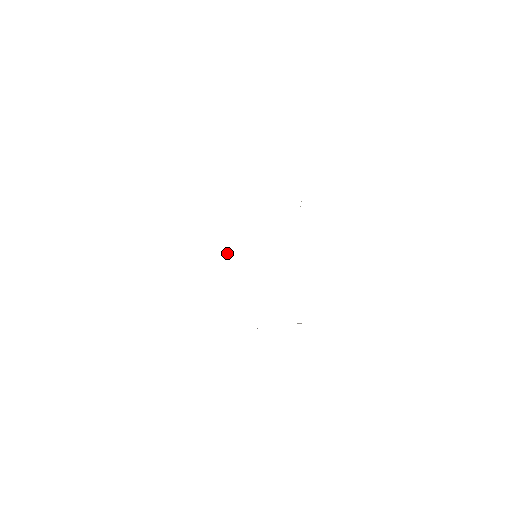
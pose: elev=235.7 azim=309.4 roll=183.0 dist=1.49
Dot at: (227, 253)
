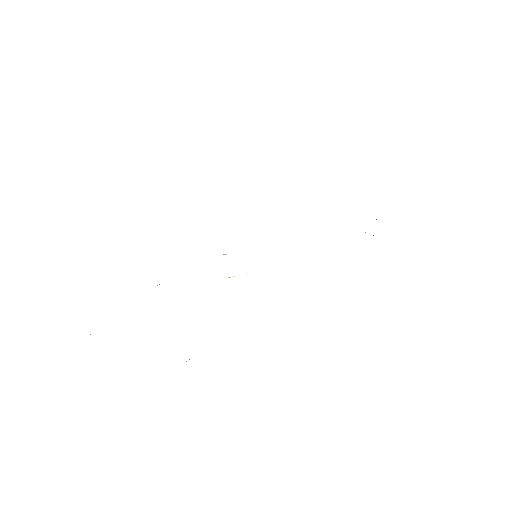
Dot at: occluded
